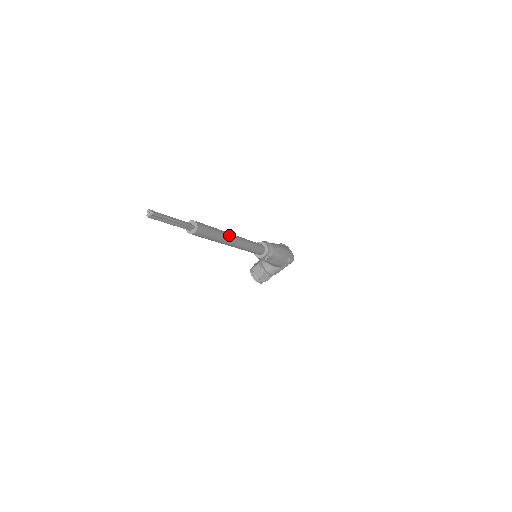
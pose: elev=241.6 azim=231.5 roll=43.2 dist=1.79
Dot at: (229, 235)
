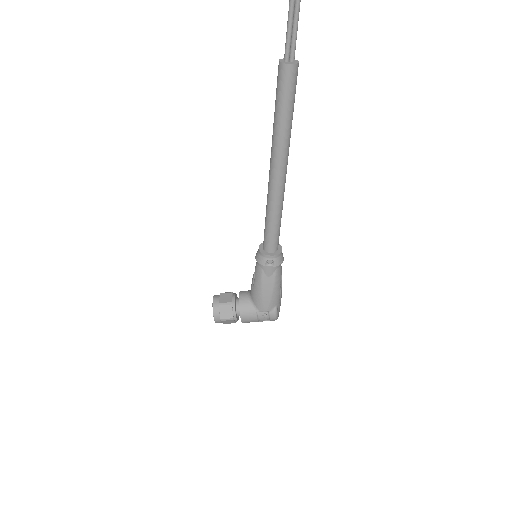
Dot at: occluded
